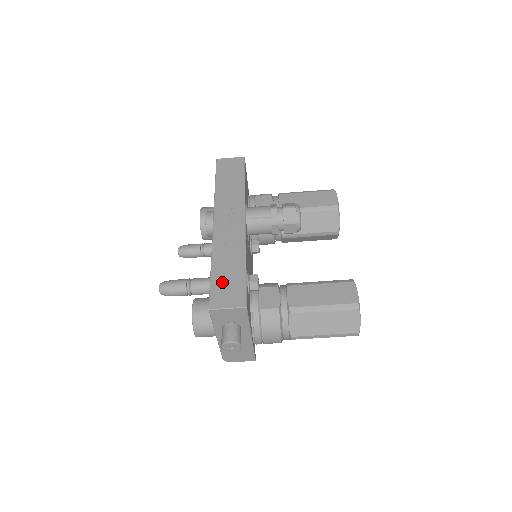
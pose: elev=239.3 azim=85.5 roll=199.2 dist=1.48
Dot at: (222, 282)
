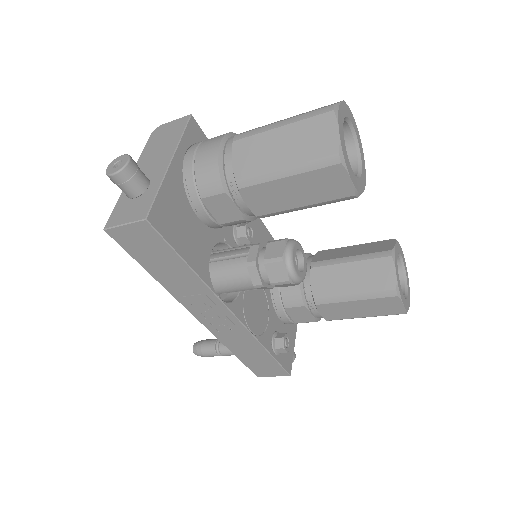
Dot at: (254, 363)
